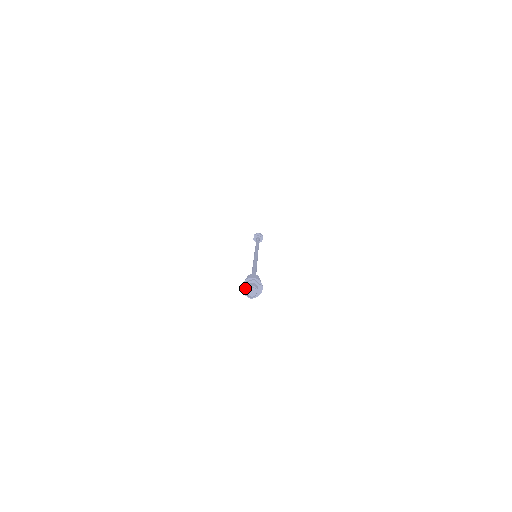
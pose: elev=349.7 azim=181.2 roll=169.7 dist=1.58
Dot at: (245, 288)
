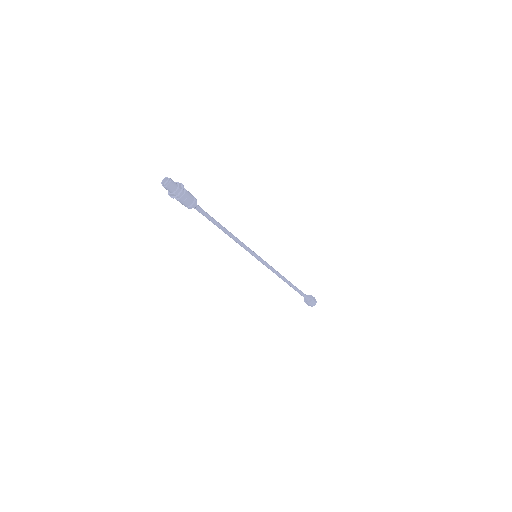
Dot at: occluded
